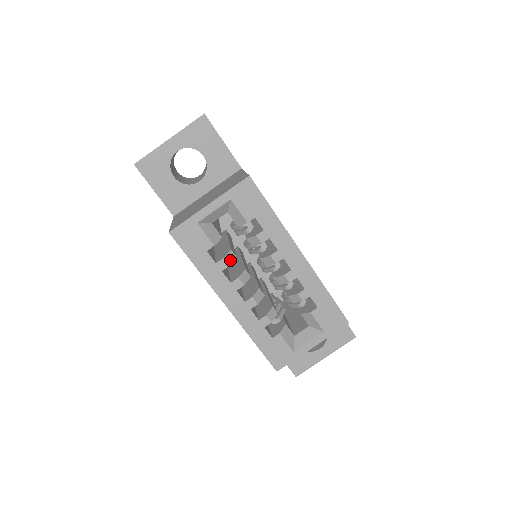
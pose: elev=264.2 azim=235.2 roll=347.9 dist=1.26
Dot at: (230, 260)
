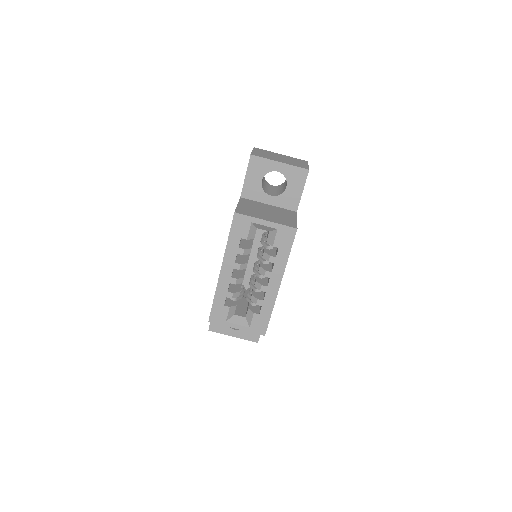
Dot at: (246, 253)
